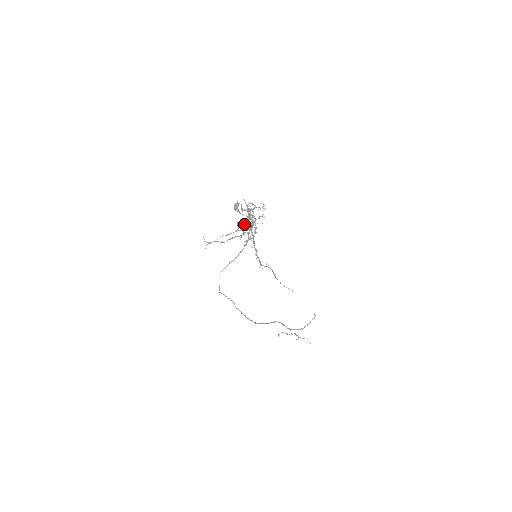
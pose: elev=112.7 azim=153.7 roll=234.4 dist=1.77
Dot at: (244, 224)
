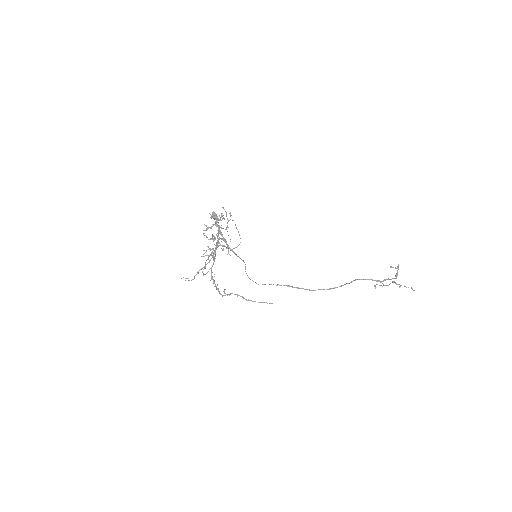
Dot at: occluded
